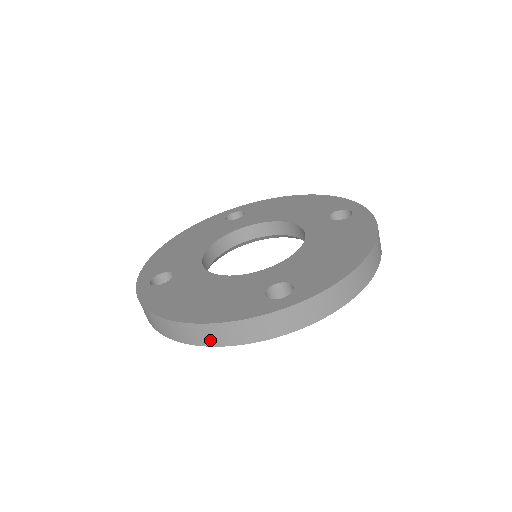
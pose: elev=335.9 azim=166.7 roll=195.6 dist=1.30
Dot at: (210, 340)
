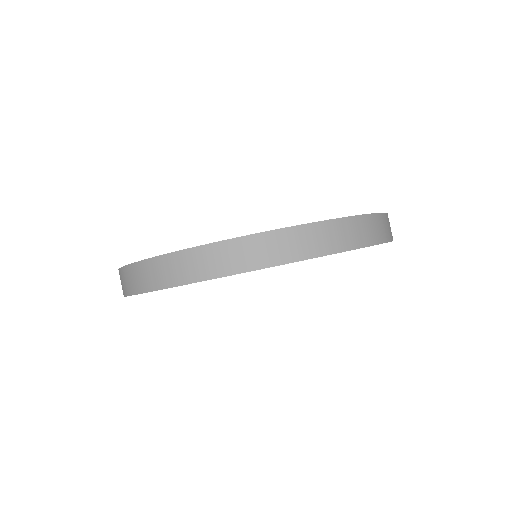
Dot at: (326, 245)
